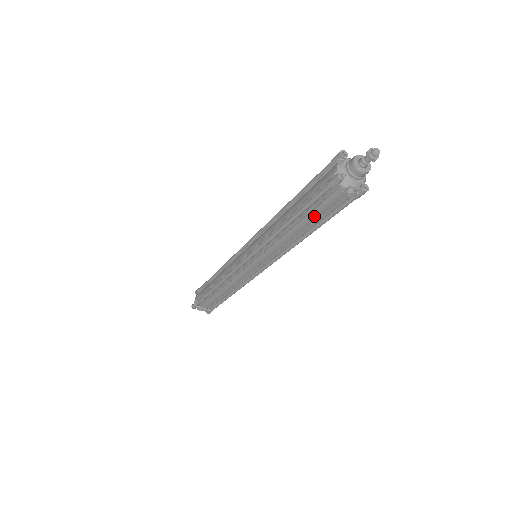
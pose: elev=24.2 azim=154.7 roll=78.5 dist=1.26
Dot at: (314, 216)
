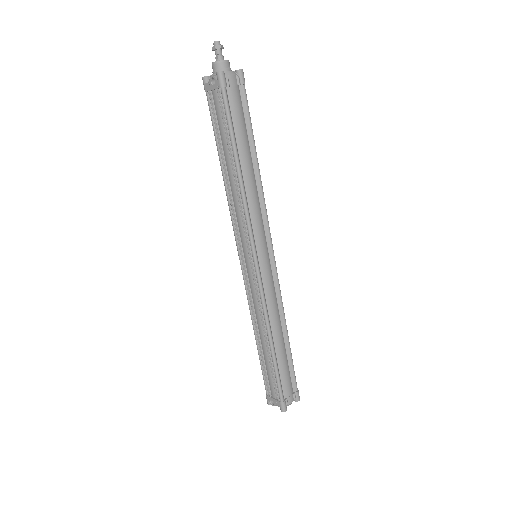
Dot at: (223, 138)
